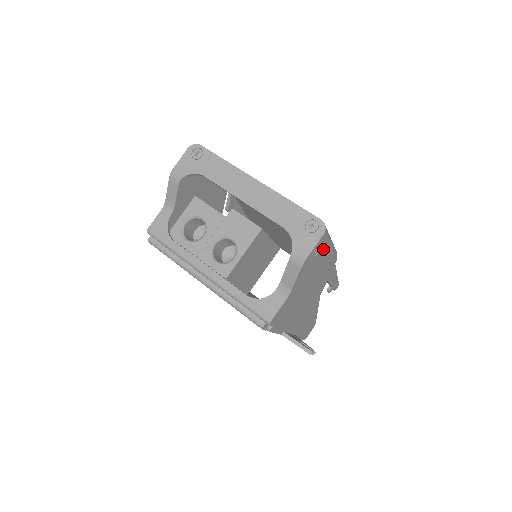
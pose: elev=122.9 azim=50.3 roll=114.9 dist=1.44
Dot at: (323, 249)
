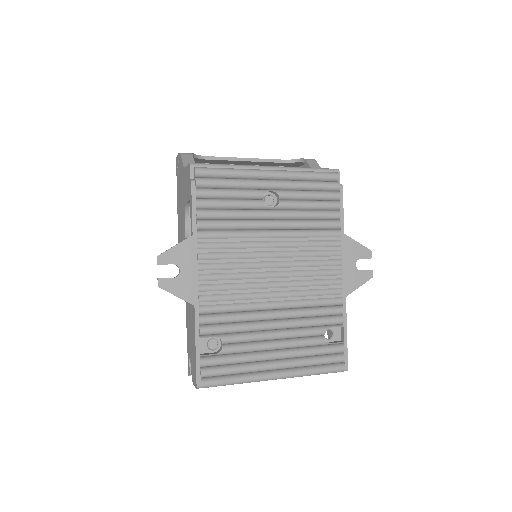
Dot at: occluded
